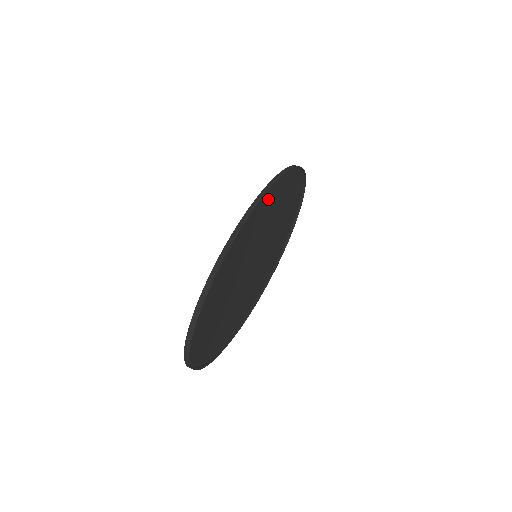
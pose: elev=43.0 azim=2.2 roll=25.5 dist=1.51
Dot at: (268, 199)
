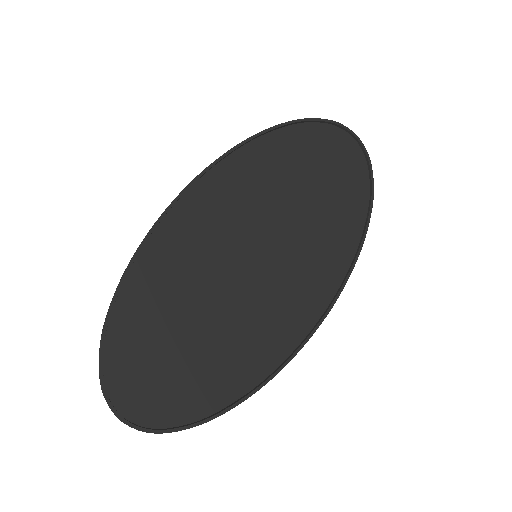
Dot at: (230, 175)
